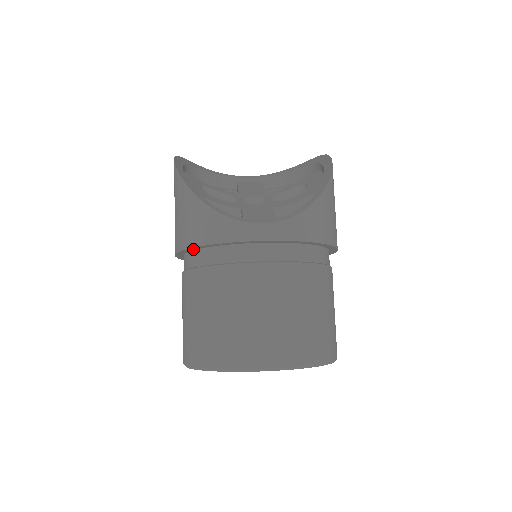
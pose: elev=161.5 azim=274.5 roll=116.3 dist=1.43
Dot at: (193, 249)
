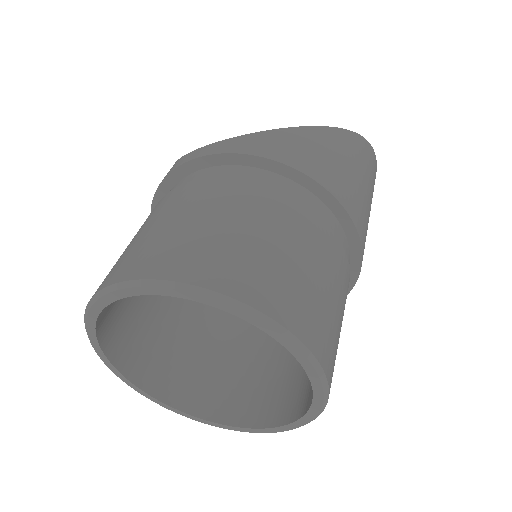
Dot at: occluded
